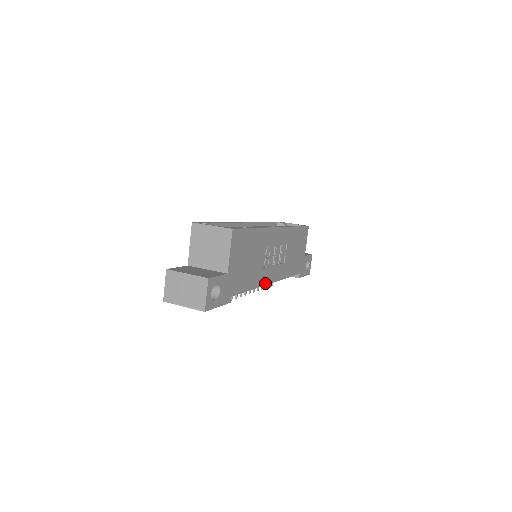
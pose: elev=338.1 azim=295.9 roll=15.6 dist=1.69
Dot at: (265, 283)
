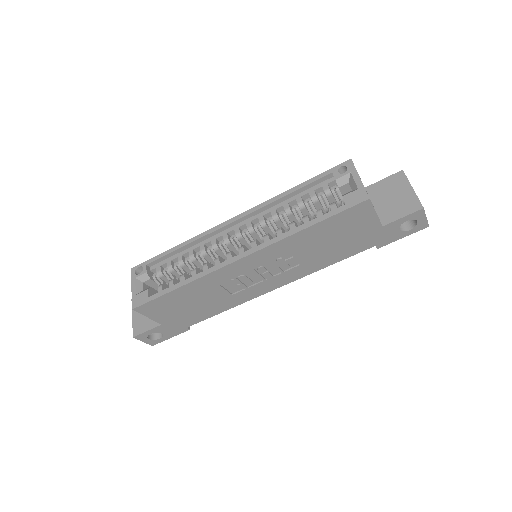
Dot at: (257, 295)
